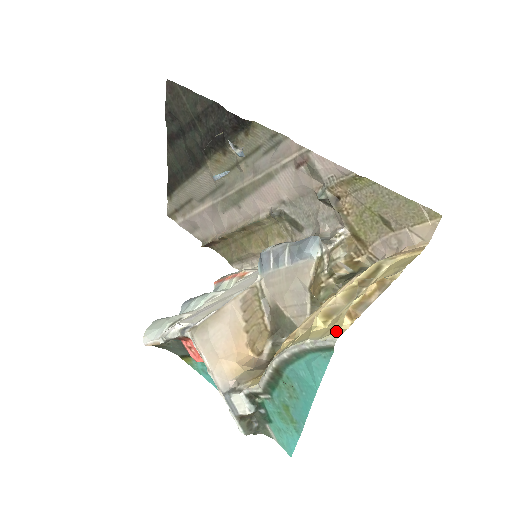
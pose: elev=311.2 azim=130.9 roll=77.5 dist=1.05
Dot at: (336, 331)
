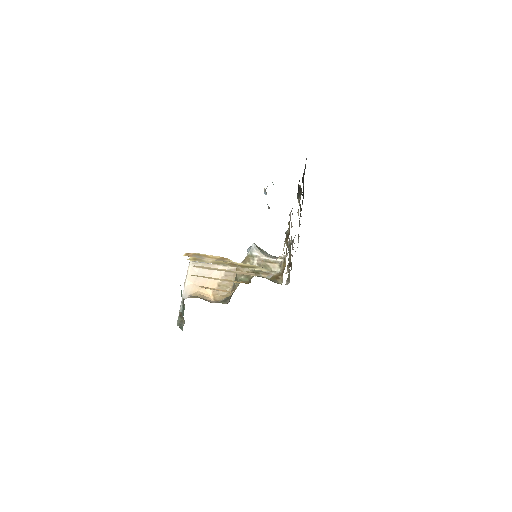
Dot at: occluded
